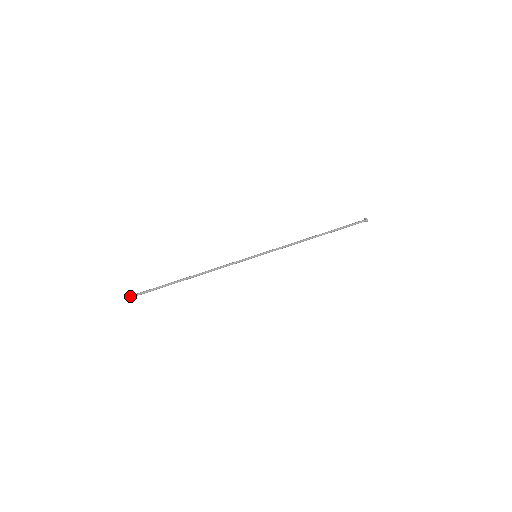
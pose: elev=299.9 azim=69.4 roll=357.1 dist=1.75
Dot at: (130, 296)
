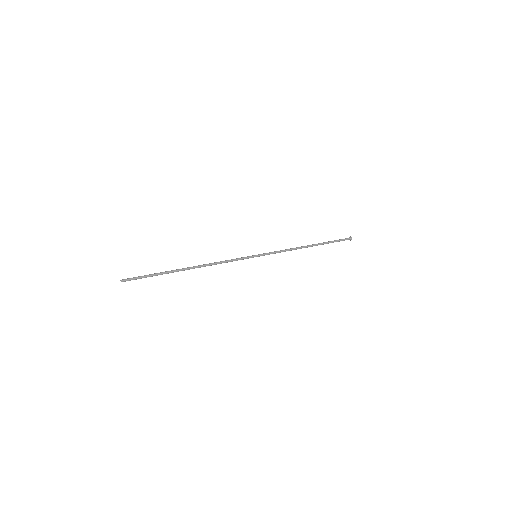
Dot at: (123, 279)
